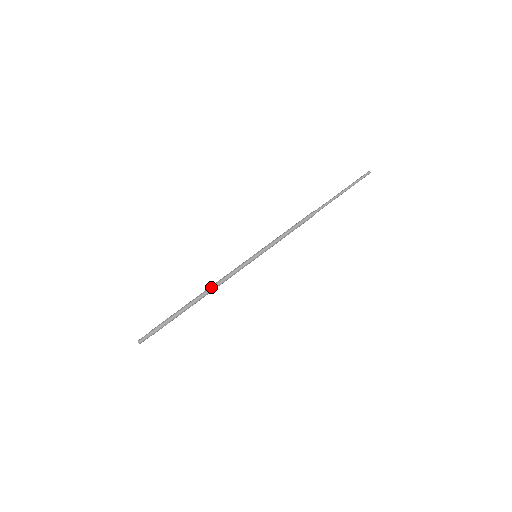
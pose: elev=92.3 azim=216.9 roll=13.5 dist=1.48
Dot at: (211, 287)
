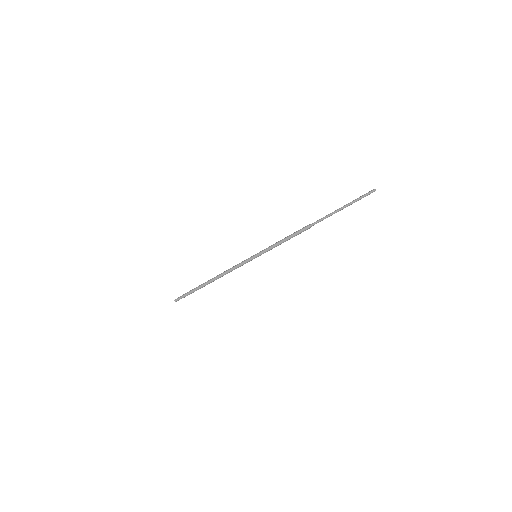
Dot at: (221, 273)
